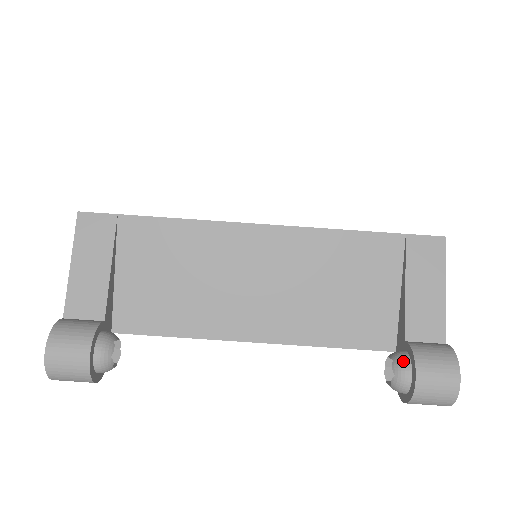
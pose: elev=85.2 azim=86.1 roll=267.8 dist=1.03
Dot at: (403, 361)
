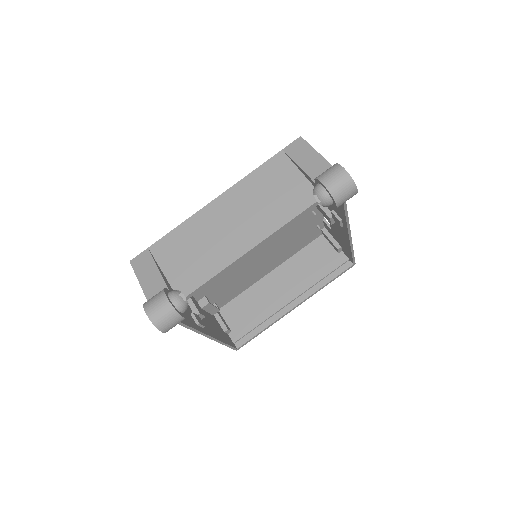
Dot at: (315, 186)
